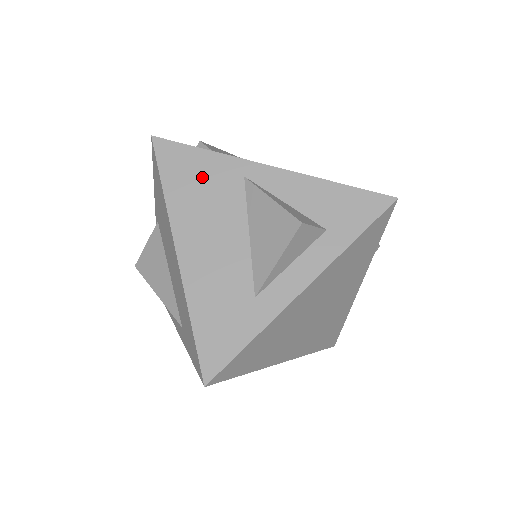
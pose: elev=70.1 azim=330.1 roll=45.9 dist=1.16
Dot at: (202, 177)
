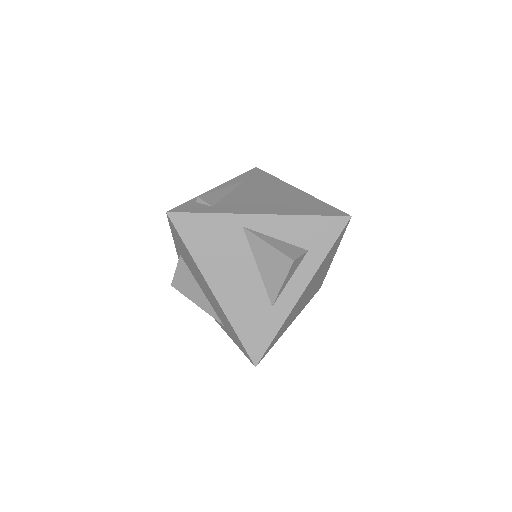
Dot at: (213, 234)
